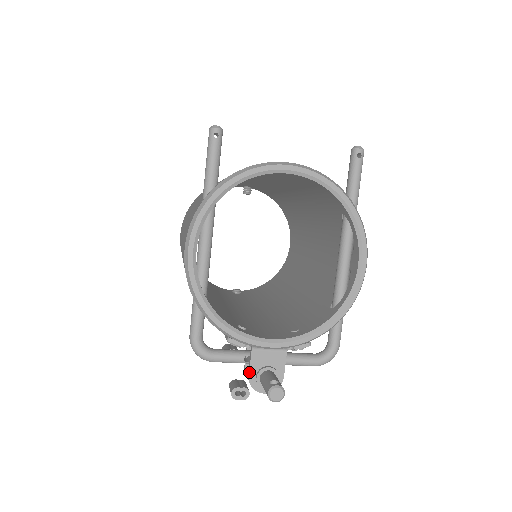
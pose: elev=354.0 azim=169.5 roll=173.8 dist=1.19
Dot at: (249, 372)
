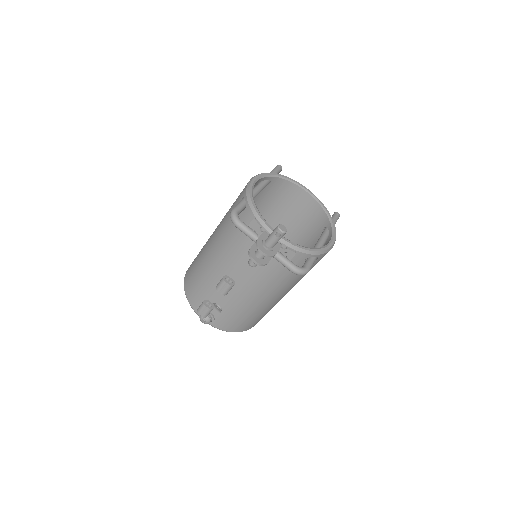
Dot at: (259, 237)
